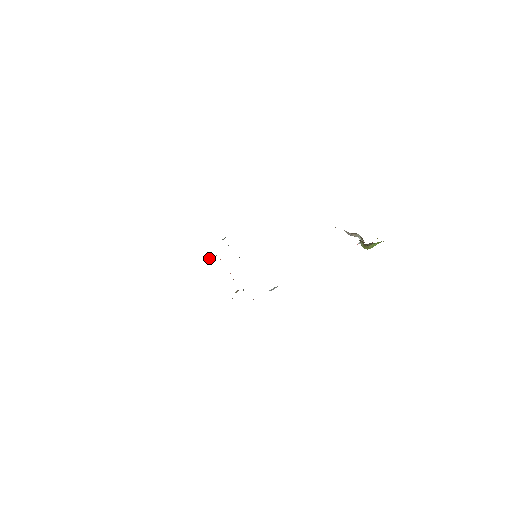
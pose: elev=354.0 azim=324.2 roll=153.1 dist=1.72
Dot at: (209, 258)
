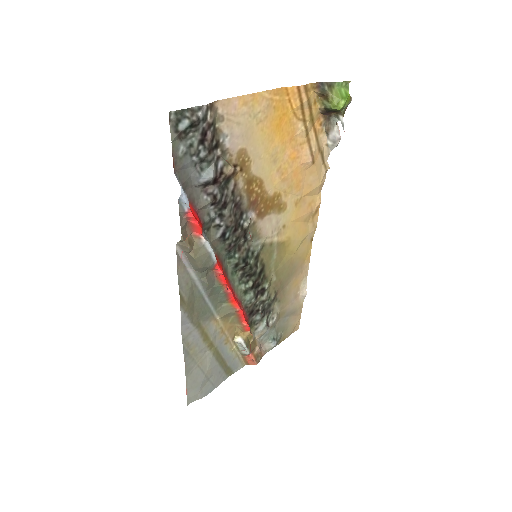
Dot at: (237, 339)
